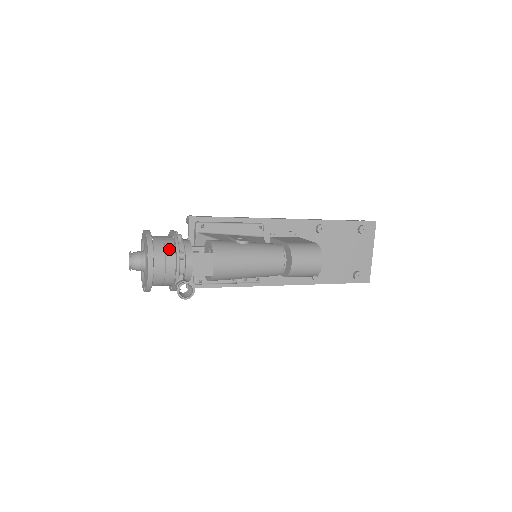
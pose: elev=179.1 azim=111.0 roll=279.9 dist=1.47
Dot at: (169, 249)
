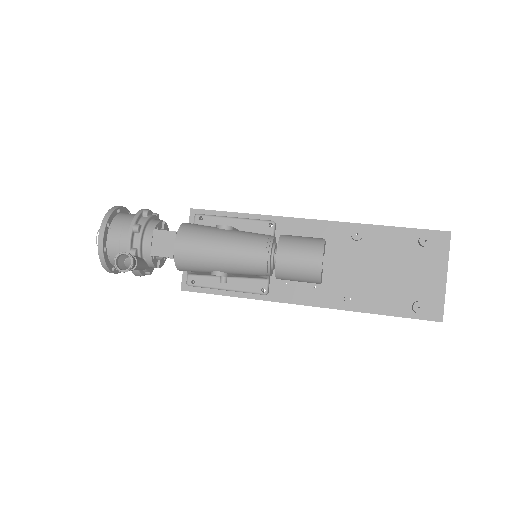
Dot at: (129, 222)
